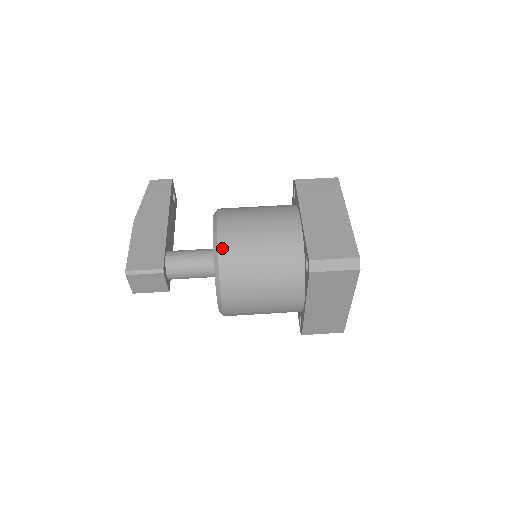
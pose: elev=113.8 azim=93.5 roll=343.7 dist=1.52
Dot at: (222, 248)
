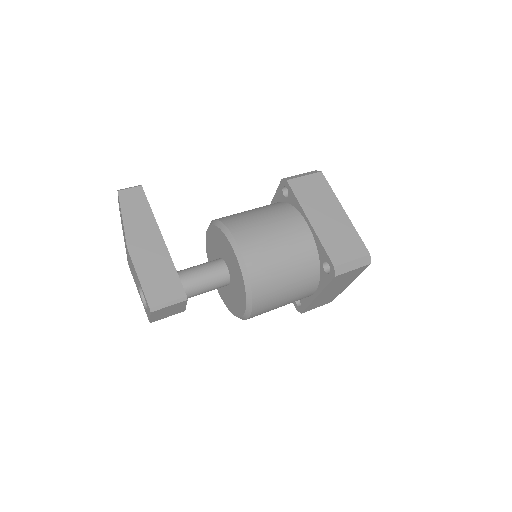
Dot at: (251, 269)
